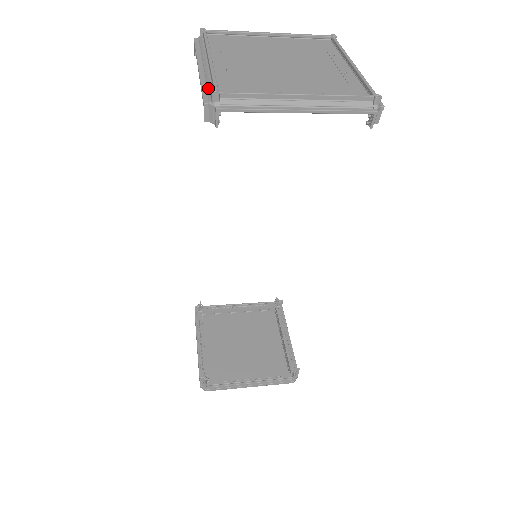
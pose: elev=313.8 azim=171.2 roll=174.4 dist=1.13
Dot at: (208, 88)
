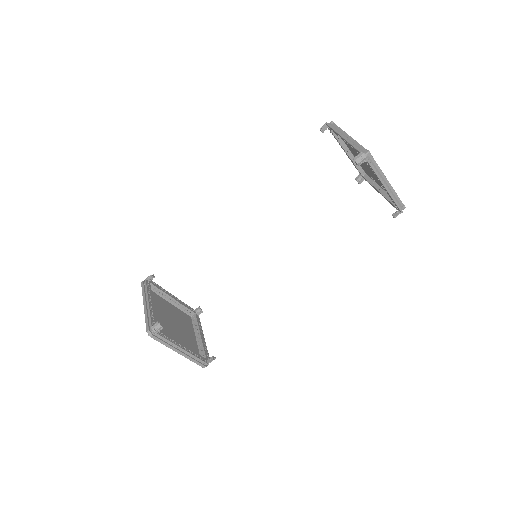
Dot at: (358, 148)
